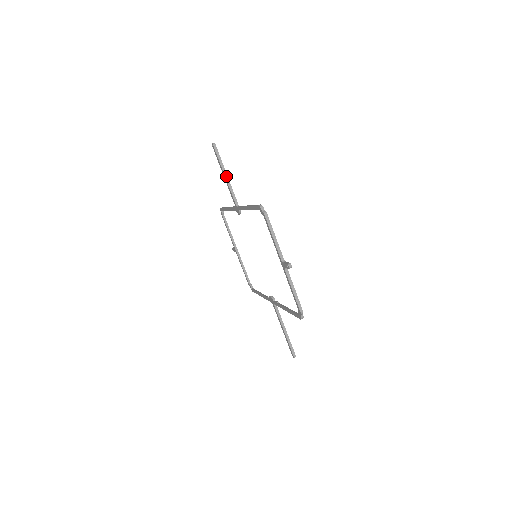
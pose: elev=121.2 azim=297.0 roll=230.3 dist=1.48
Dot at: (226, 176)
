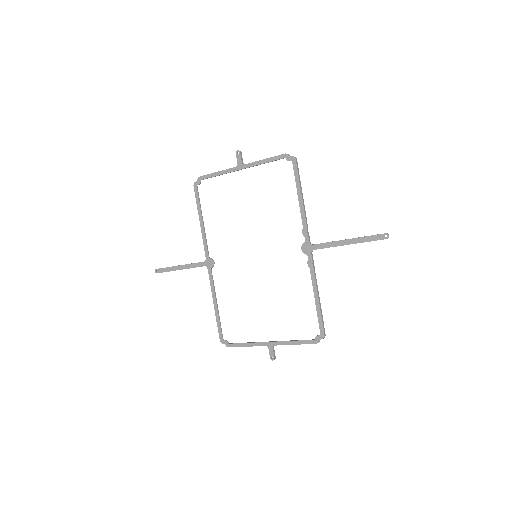
Dot at: (181, 265)
